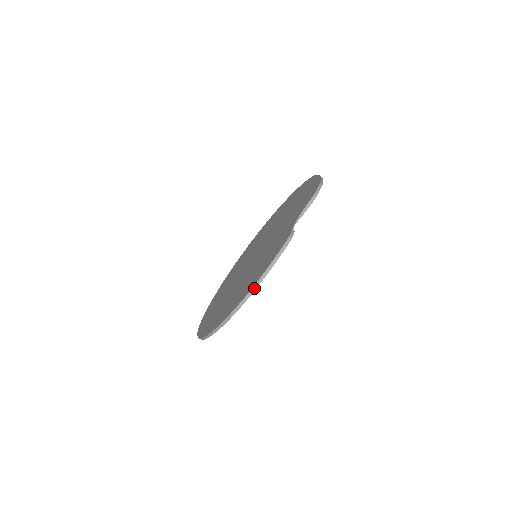
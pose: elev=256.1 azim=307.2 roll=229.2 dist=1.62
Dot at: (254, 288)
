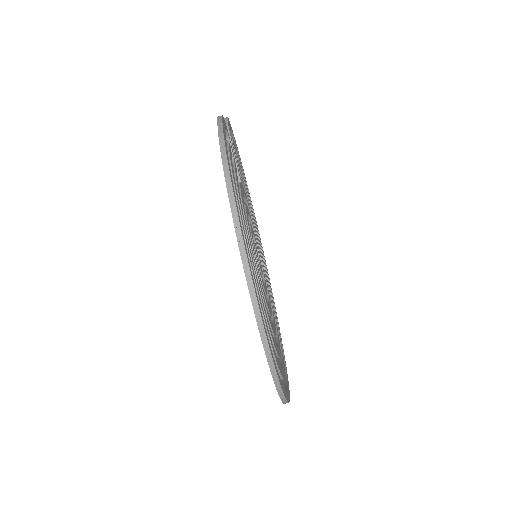
Dot at: (223, 155)
